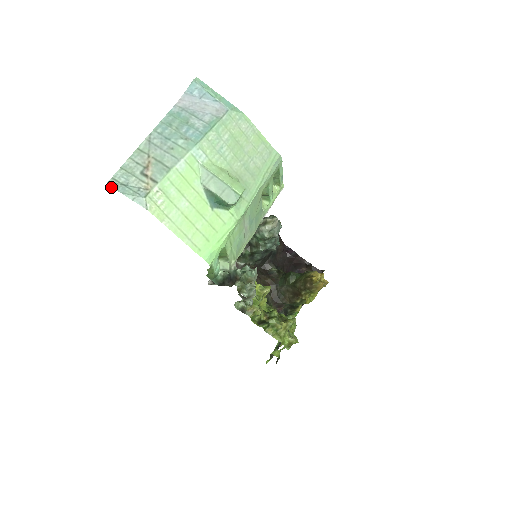
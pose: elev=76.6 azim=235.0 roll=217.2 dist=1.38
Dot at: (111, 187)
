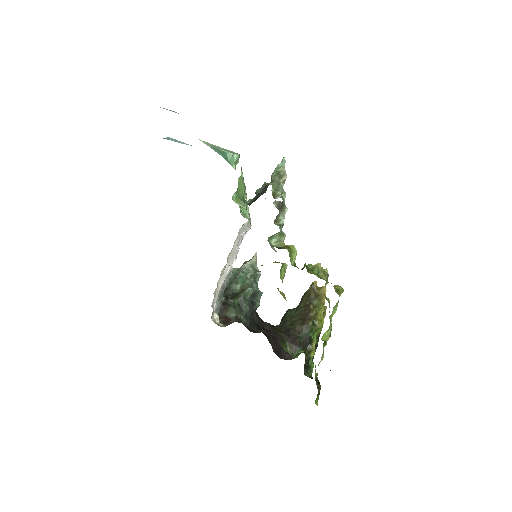
Dot at: occluded
